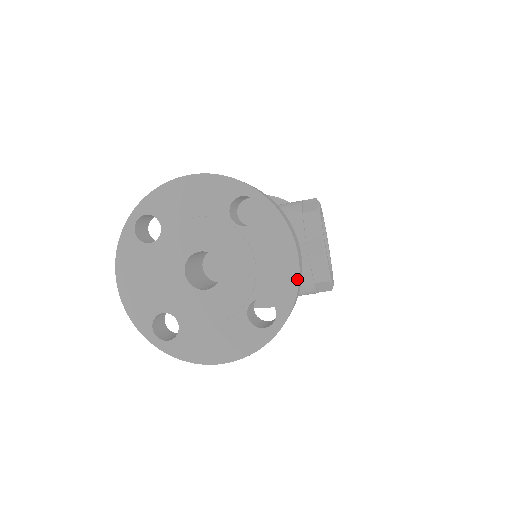
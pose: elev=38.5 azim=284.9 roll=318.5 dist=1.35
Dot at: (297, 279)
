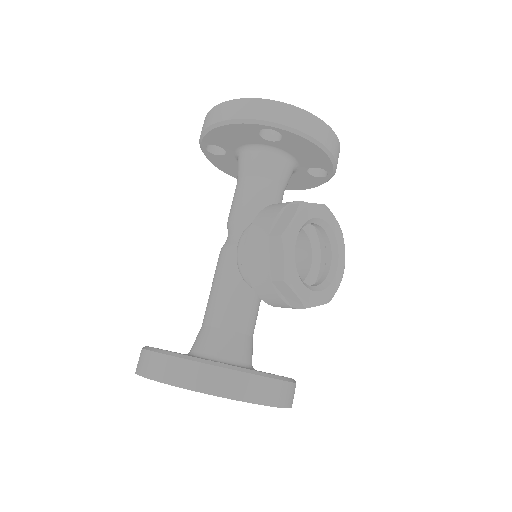
Dot at: occluded
